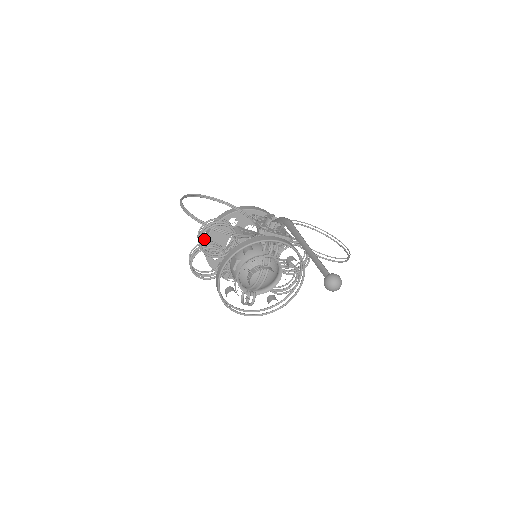
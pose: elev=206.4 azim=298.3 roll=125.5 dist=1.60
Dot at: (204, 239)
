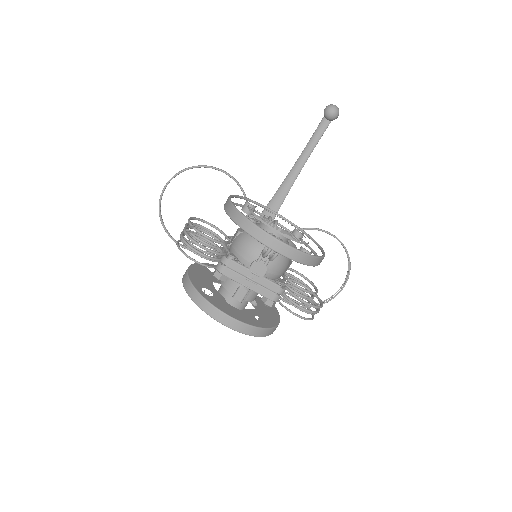
Dot at: (183, 277)
